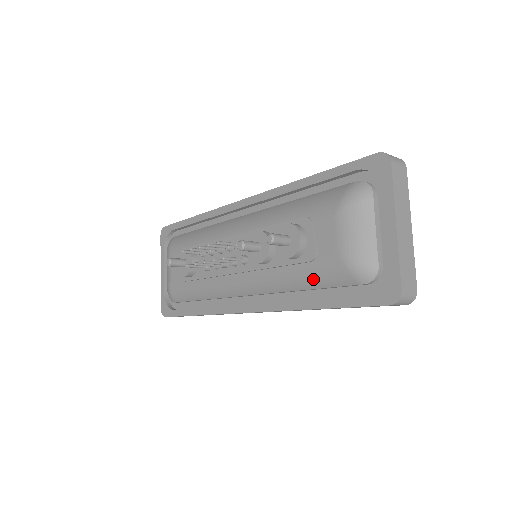
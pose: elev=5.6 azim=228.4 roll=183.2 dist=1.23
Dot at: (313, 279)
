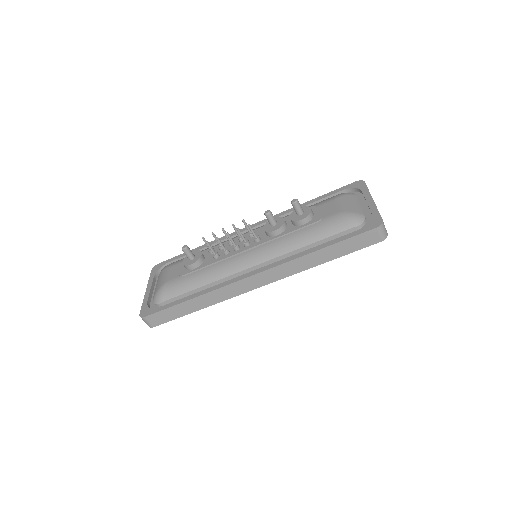
Dot at: (318, 233)
